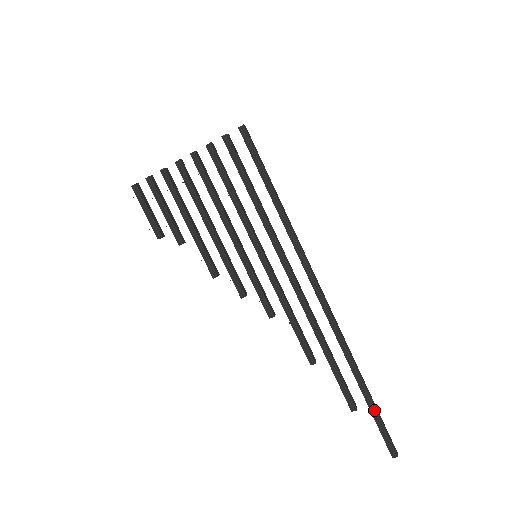
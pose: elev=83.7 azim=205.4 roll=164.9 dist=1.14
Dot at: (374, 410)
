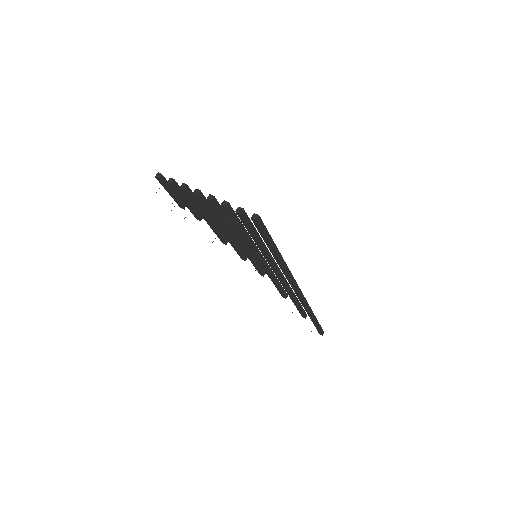
Dot at: (315, 324)
